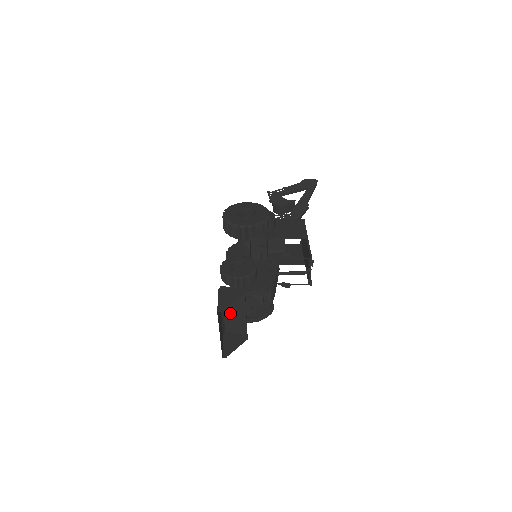
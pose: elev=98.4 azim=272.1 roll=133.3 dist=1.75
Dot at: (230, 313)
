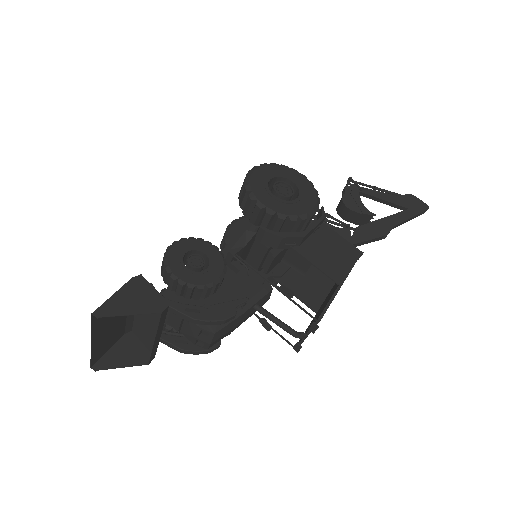
Dot at: (143, 316)
